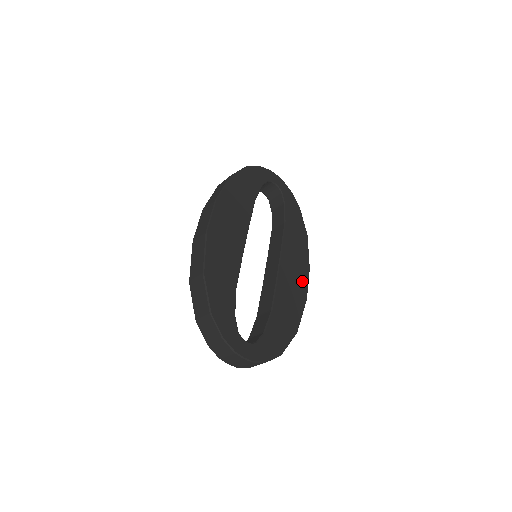
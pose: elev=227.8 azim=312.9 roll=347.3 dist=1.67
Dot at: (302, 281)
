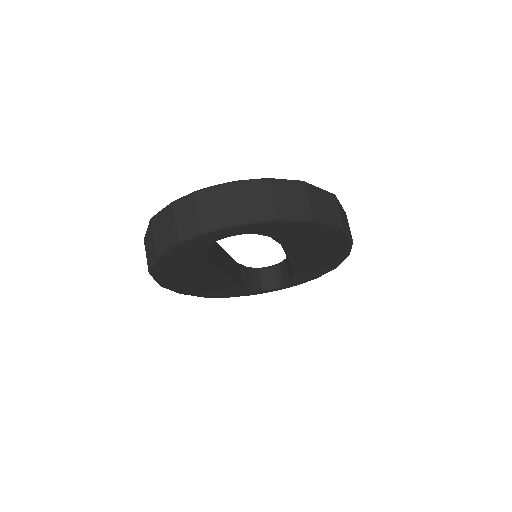
Dot at: occluded
